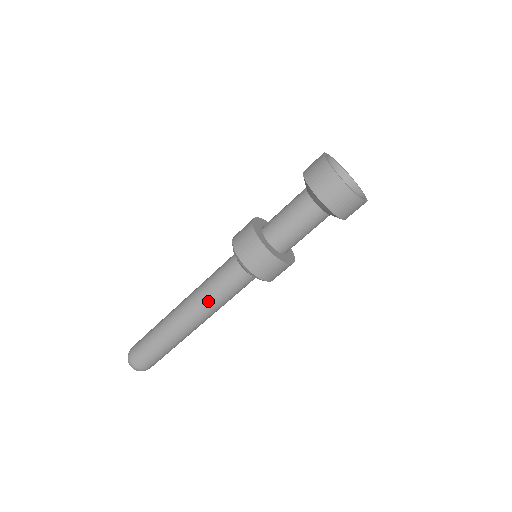
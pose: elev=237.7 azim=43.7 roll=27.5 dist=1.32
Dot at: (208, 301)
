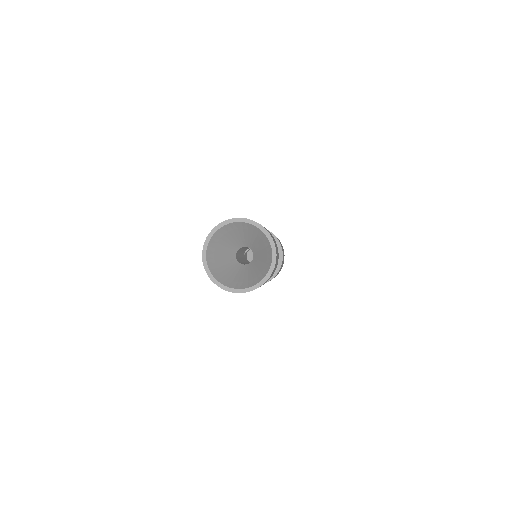
Dot at: occluded
